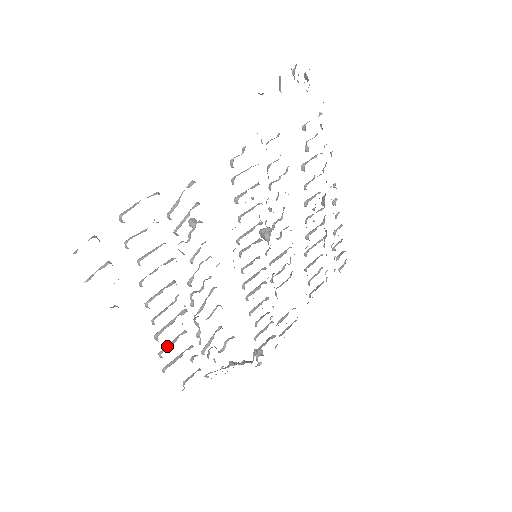
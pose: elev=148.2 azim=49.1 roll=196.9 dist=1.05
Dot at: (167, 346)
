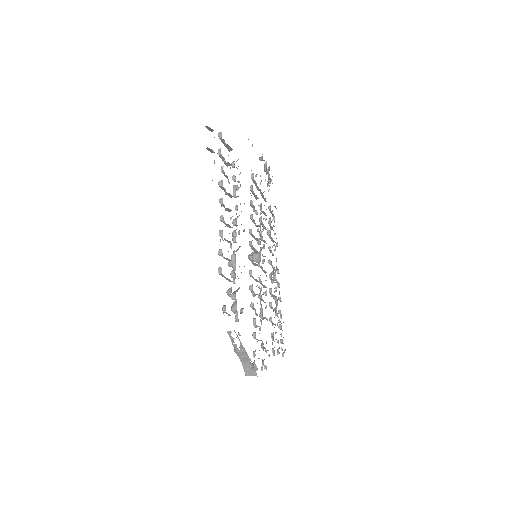
Dot at: occluded
